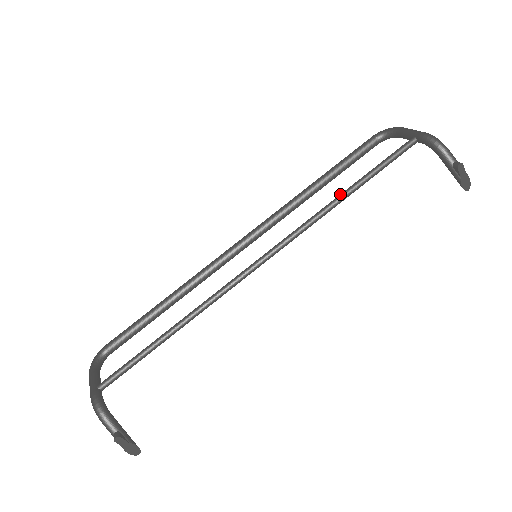
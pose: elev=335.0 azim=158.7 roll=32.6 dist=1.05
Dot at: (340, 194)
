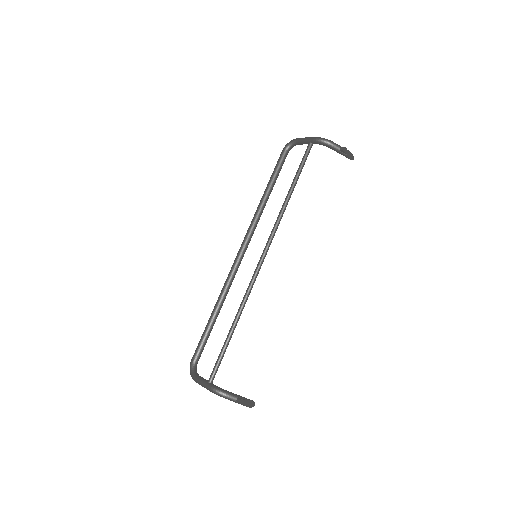
Dot at: (287, 195)
